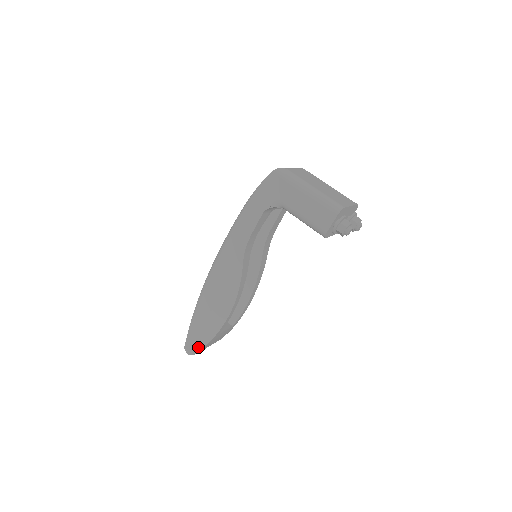
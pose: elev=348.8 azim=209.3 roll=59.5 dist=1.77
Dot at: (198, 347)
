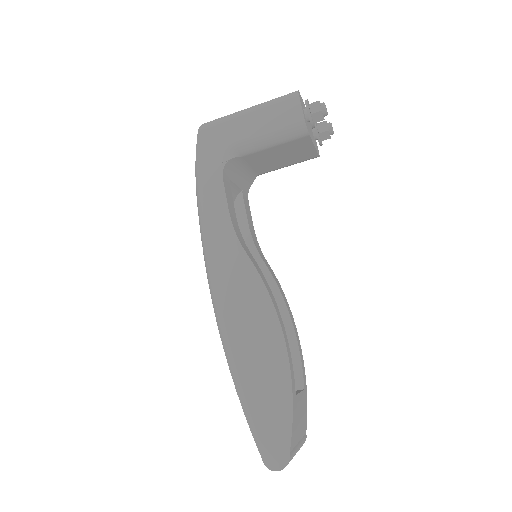
Dot at: (284, 441)
